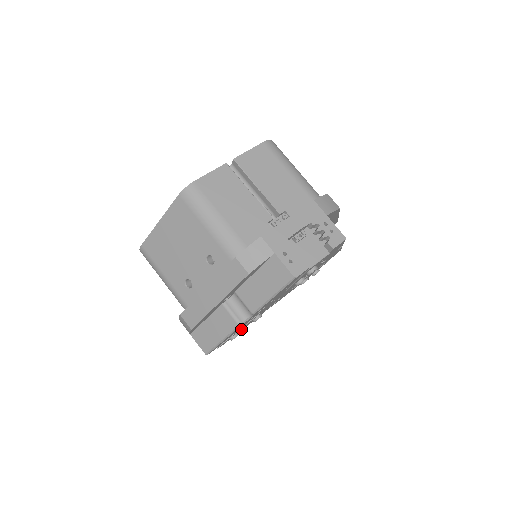
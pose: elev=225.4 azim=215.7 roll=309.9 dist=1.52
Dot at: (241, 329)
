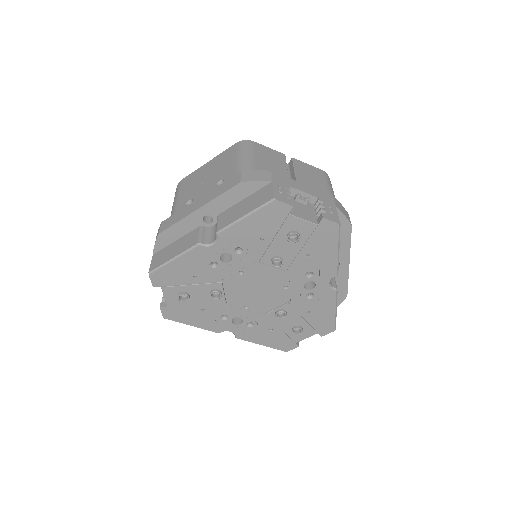
Dot at: (194, 297)
